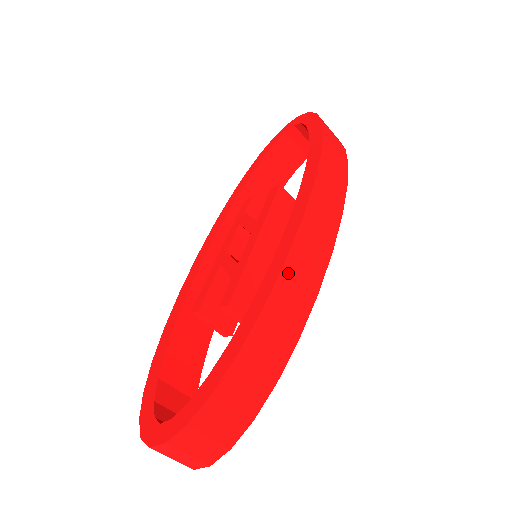
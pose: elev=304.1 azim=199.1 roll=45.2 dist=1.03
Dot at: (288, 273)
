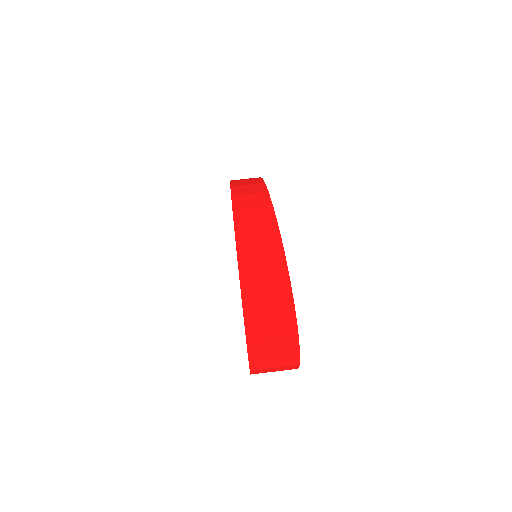
Dot at: (239, 212)
